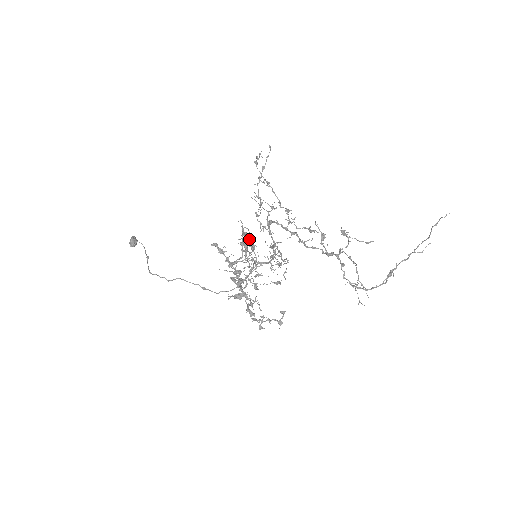
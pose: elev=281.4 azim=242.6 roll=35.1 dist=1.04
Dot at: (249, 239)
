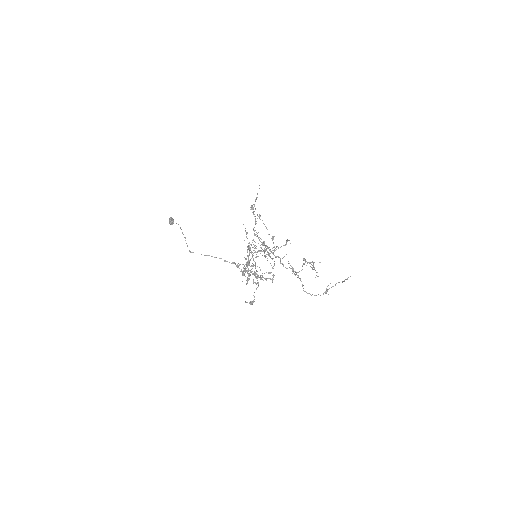
Dot at: occluded
